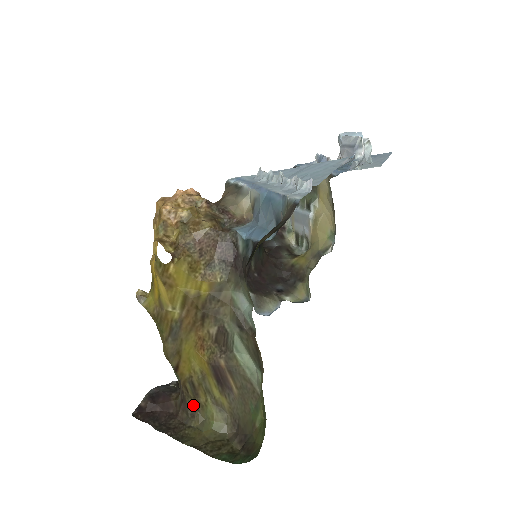
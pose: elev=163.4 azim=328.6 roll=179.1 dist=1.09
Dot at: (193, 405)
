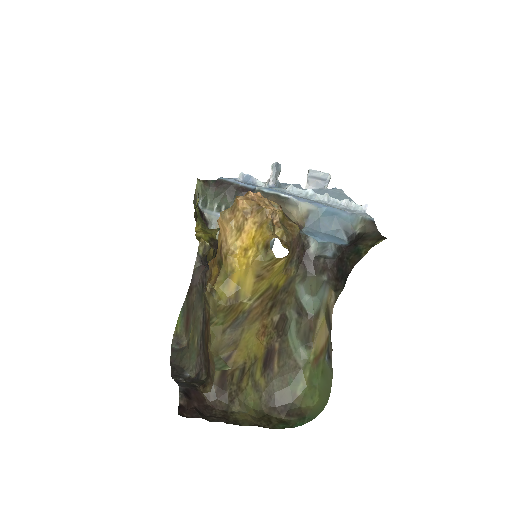
Dot at: (234, 391)
